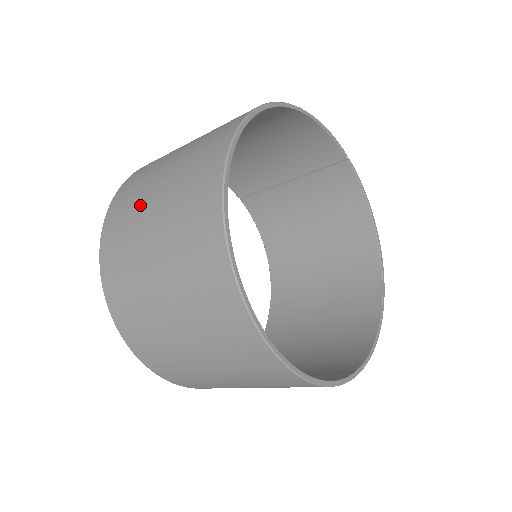
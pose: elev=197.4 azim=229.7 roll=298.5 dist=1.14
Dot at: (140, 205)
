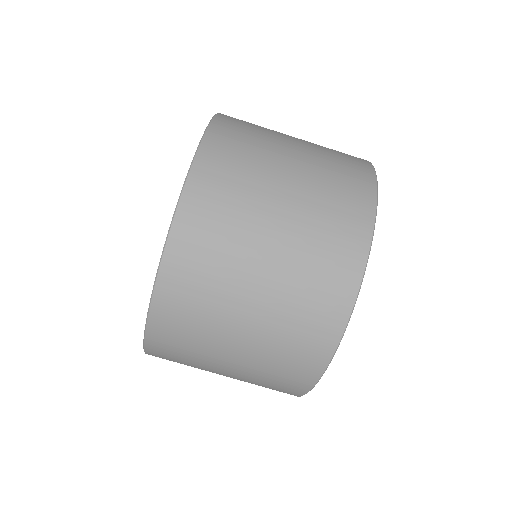
Dot at: occluded
